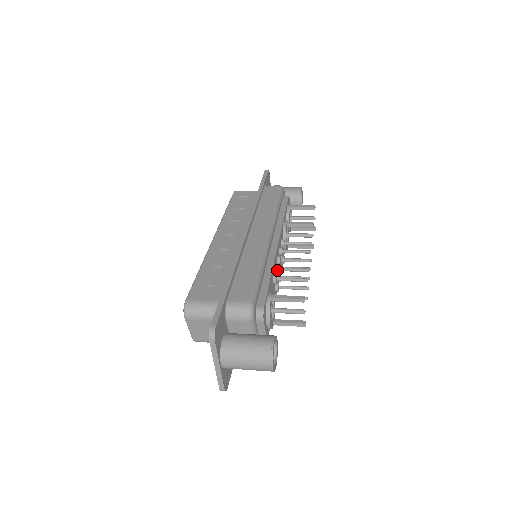
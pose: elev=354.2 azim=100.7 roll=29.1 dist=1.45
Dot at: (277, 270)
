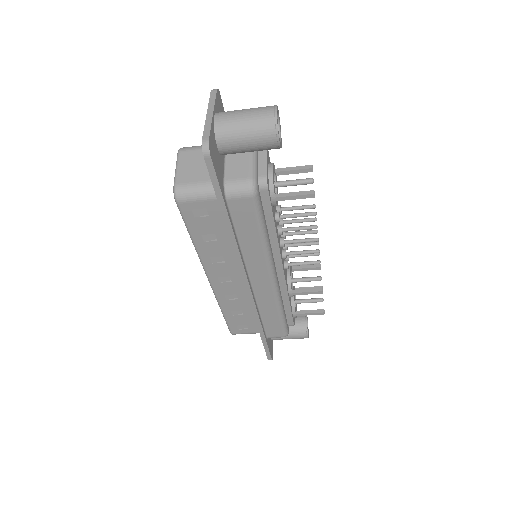
Dot at: occluded
